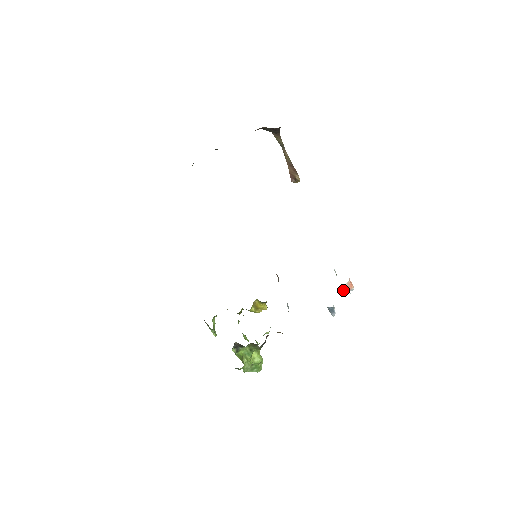
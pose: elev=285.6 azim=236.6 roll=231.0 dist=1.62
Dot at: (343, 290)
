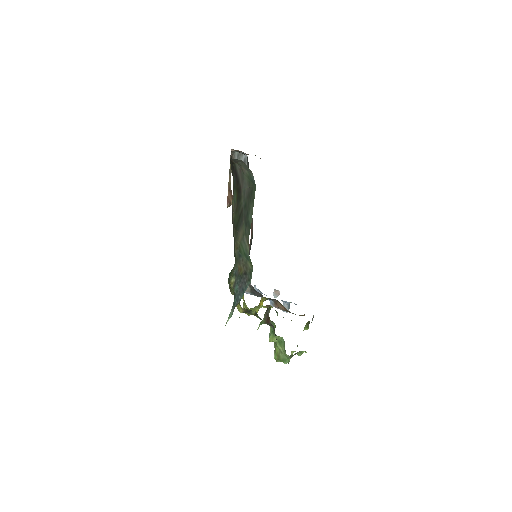
Dot at: (277, 295)
